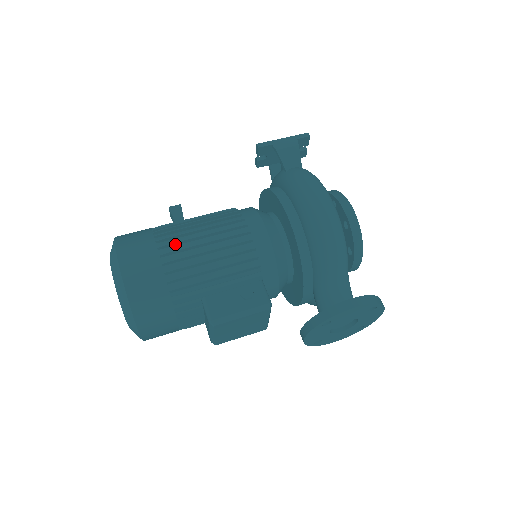
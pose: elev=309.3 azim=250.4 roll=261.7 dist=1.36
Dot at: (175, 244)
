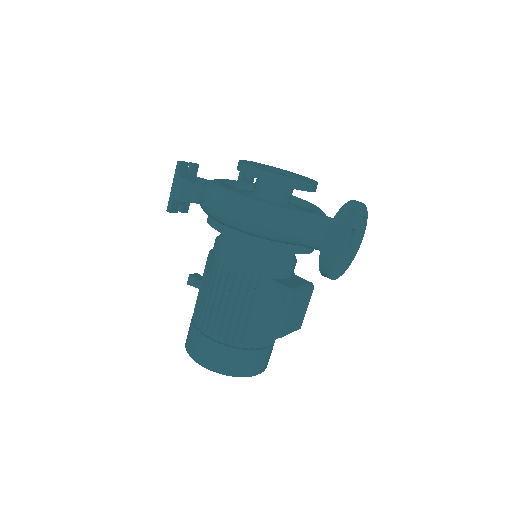
Dot at: (208, 322)
